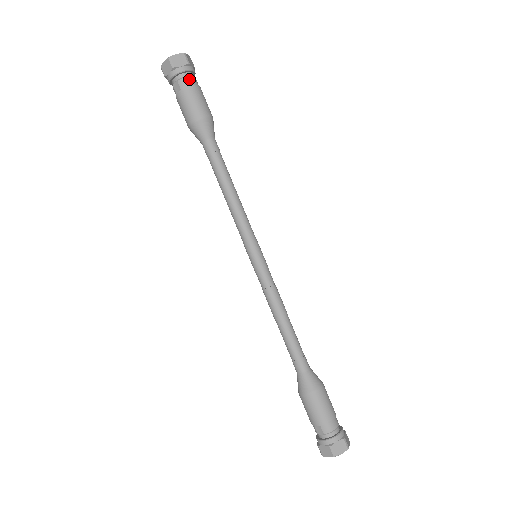
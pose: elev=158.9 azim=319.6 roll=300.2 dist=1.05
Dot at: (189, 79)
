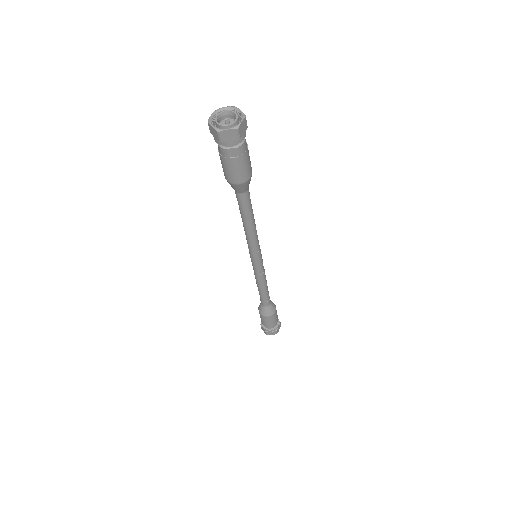
Dot at: (245, 142)
